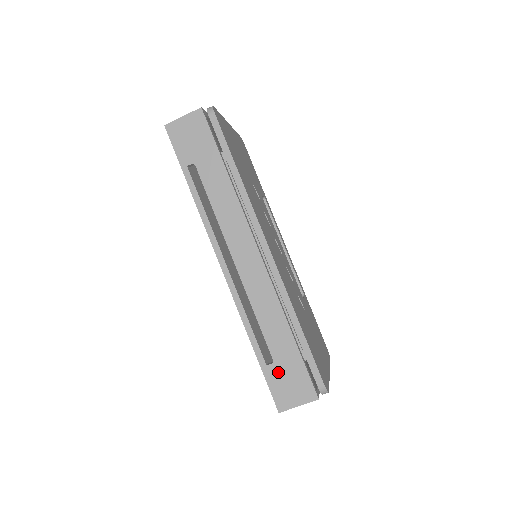
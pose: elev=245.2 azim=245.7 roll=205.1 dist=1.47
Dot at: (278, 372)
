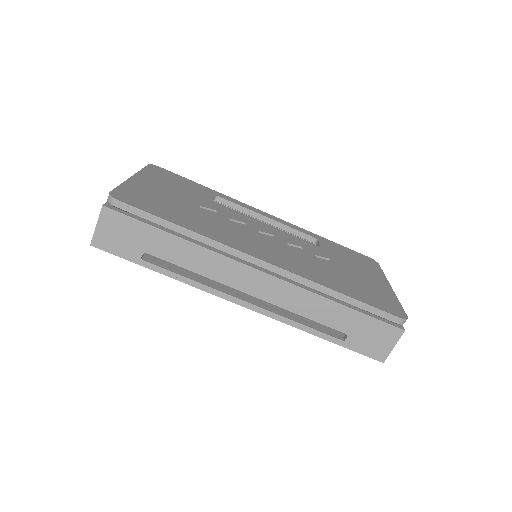
Dot at: (357, 338)
